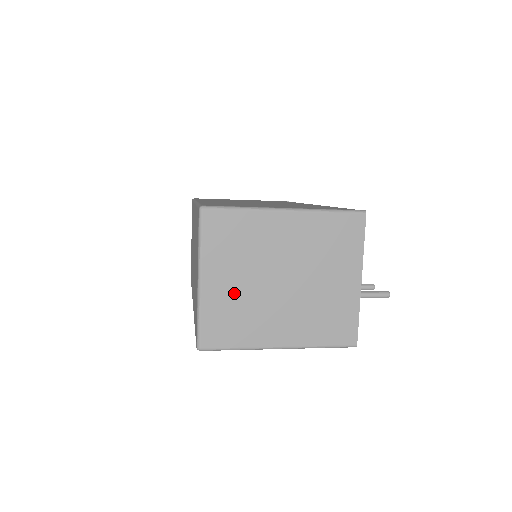
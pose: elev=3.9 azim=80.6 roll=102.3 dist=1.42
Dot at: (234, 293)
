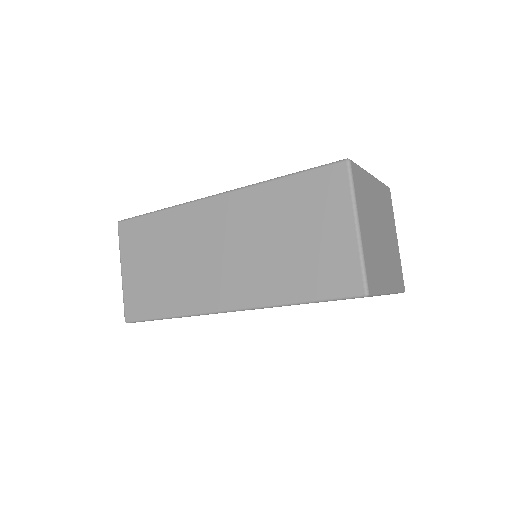
Dot at: (370, 240)
